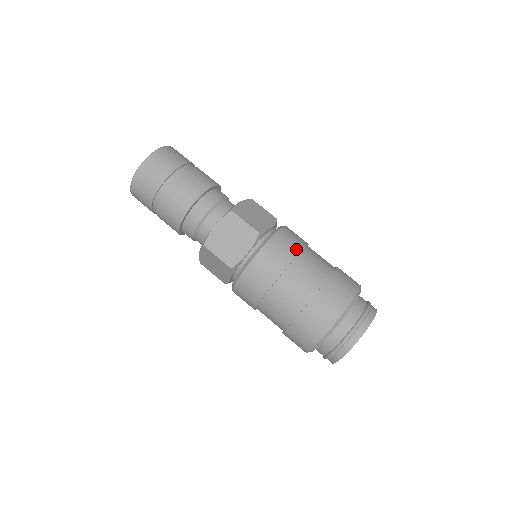
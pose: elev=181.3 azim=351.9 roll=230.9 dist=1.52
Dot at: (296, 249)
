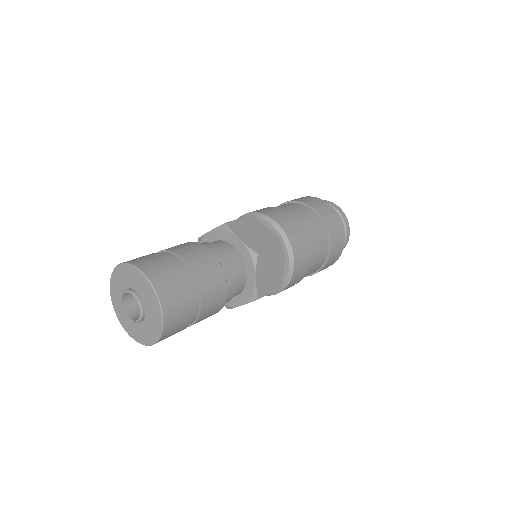
Dot at: (298, 224)
